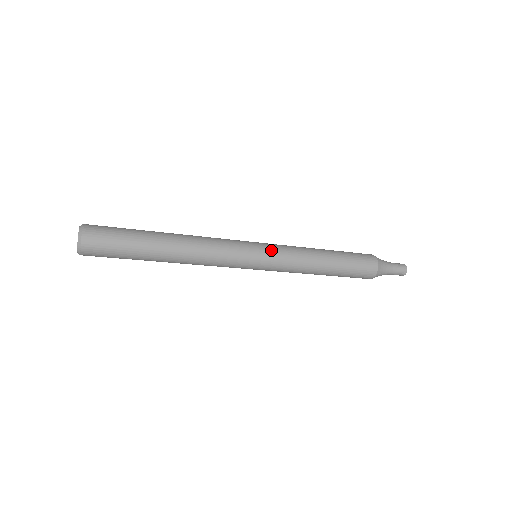
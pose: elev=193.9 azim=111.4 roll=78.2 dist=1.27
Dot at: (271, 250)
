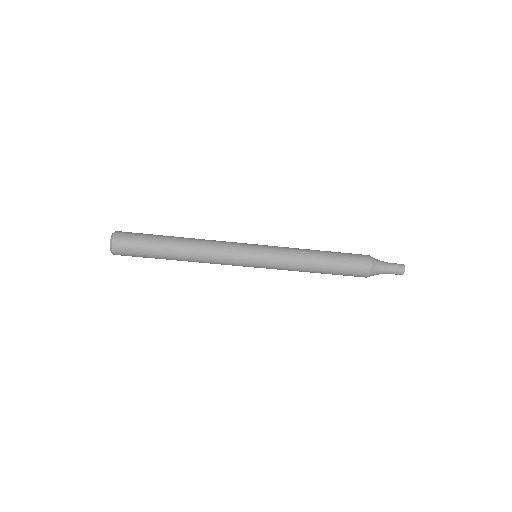
Dot at: (267, 253)
